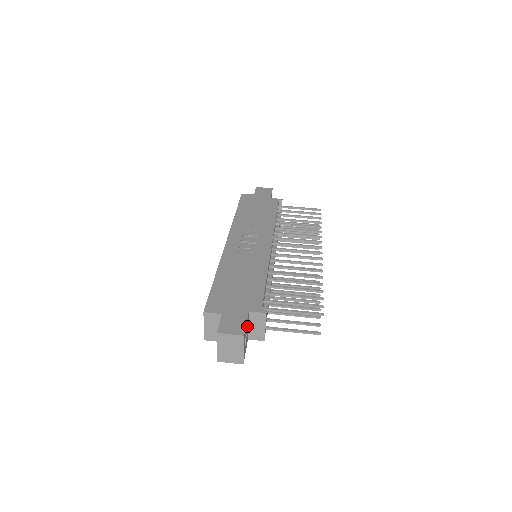
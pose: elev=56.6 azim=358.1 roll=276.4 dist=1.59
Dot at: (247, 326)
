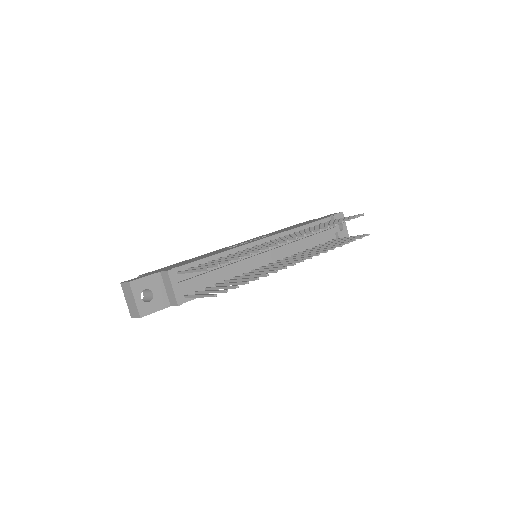
Dot at: (156, 285)
